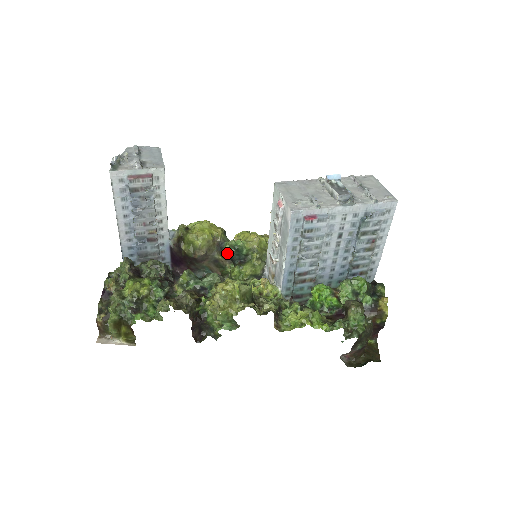
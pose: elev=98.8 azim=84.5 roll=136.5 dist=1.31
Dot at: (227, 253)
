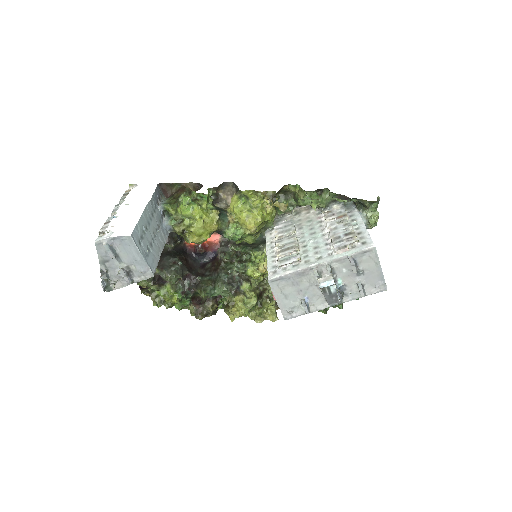
Dot at: (227, 236)
